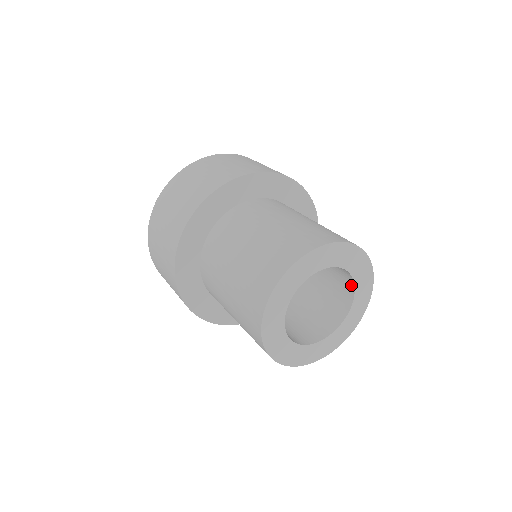
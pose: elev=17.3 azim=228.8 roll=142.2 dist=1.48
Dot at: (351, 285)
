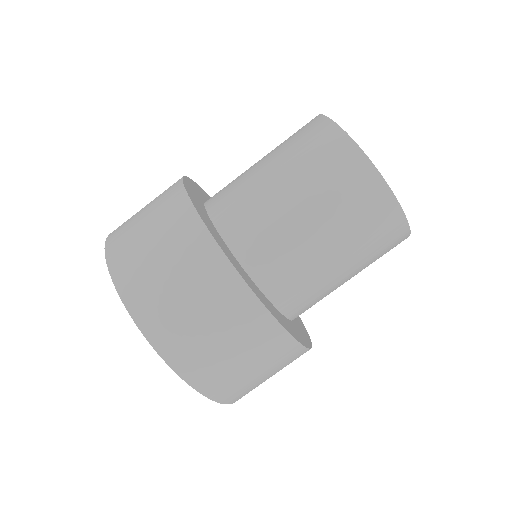
Dot at: occluded
